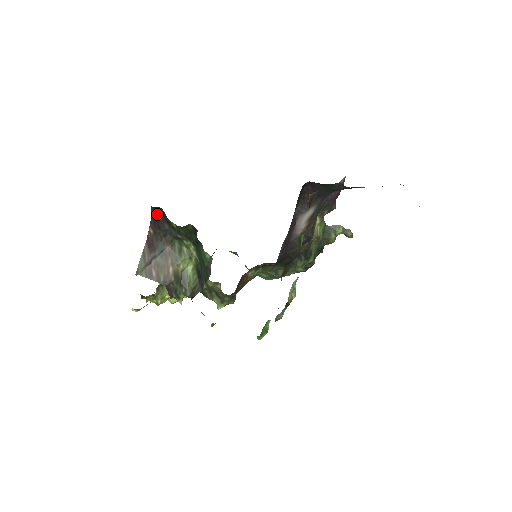
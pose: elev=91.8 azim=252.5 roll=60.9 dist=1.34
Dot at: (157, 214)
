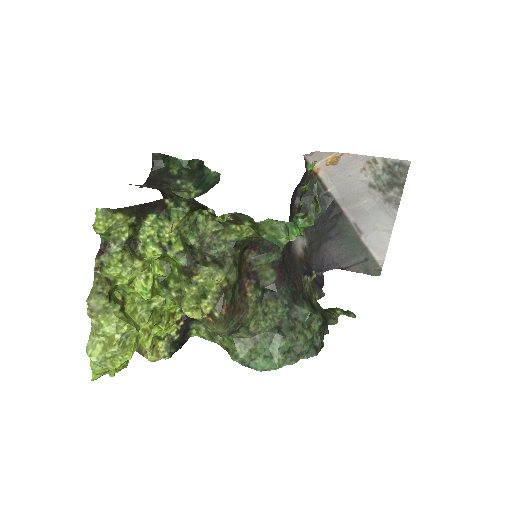
Dot at: (155, 175)
